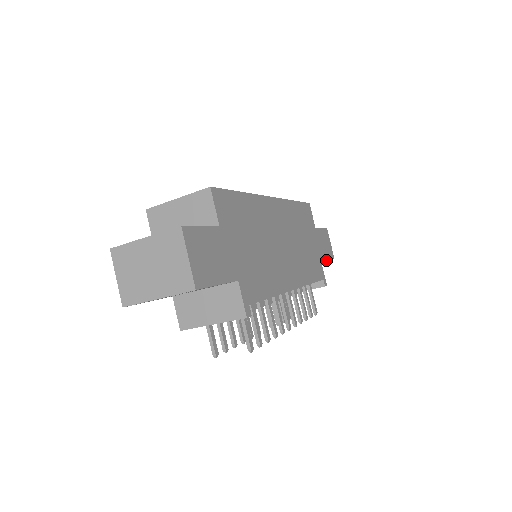
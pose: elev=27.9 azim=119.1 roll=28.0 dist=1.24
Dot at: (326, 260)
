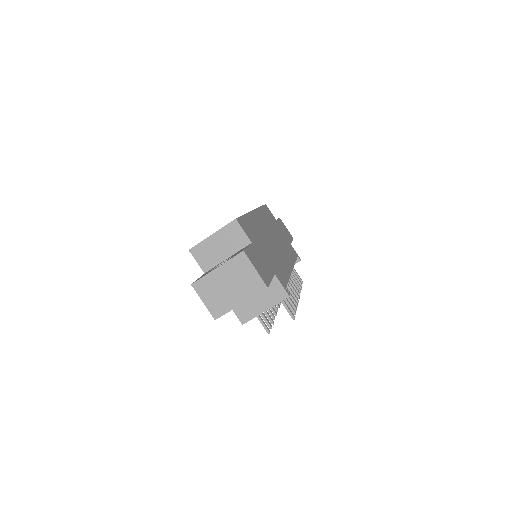
Dot at: (291, 242)
